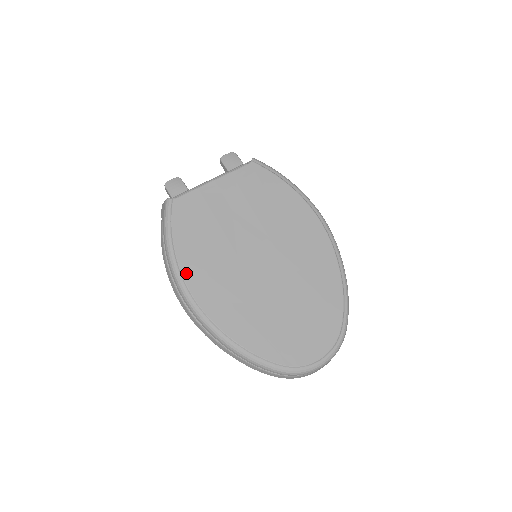
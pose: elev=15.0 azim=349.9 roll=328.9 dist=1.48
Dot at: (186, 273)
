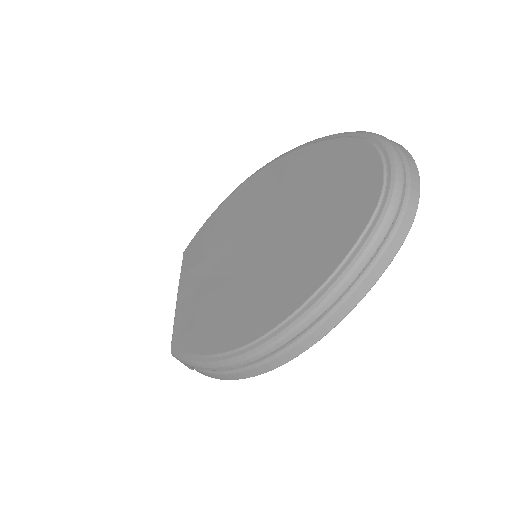
Dot at: (227, 346)
